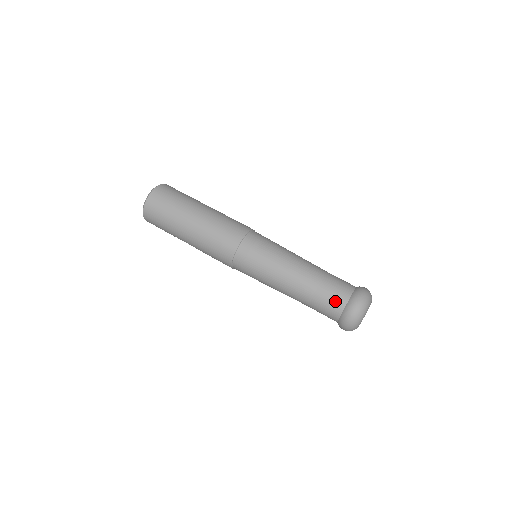
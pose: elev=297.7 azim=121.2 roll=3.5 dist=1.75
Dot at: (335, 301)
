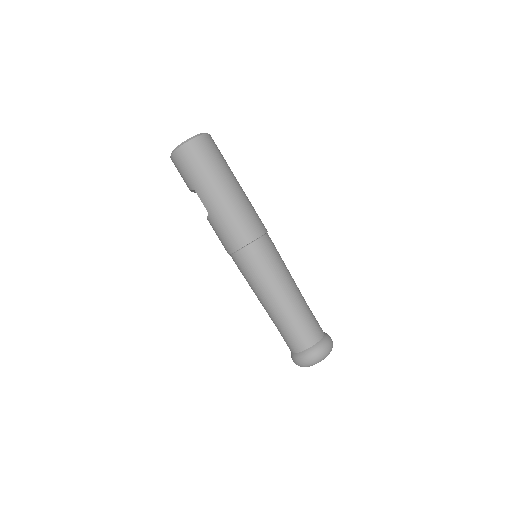
Dot at: (311, 334)
